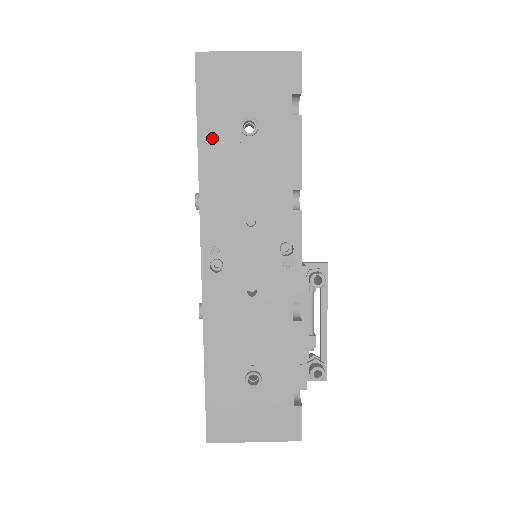
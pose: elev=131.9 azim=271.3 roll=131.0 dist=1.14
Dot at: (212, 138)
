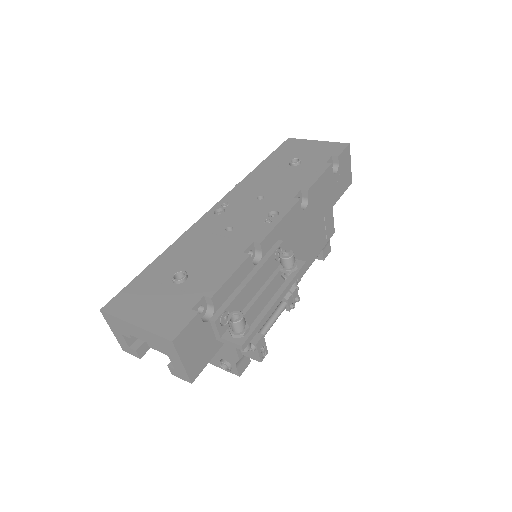
Dot at: (270, 164)
